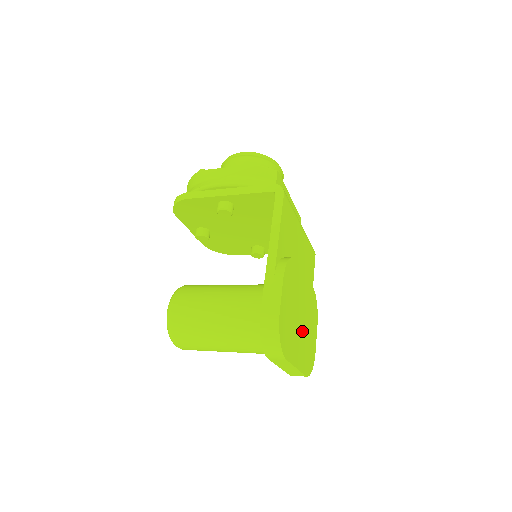
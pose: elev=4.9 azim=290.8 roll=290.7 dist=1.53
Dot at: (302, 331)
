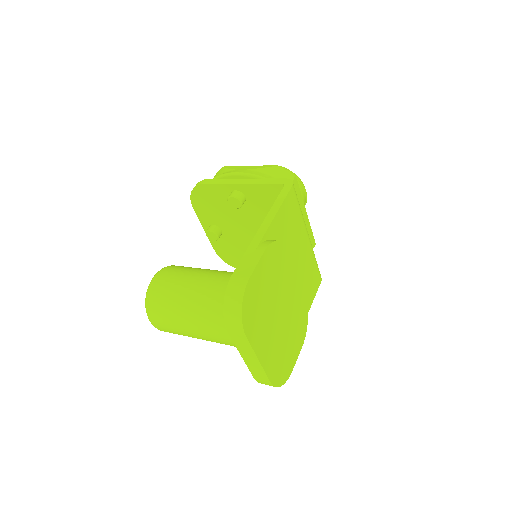
Dot at: (278, 329)
